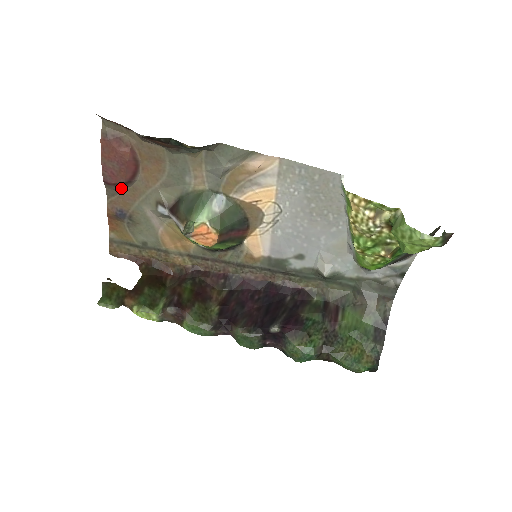
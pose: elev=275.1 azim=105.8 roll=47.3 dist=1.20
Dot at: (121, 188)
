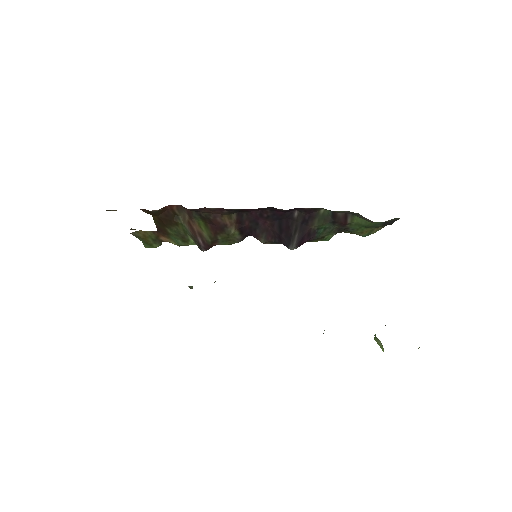
Dot at: occluded
